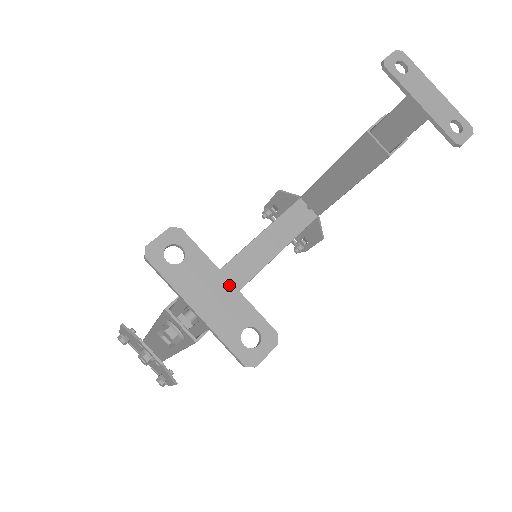
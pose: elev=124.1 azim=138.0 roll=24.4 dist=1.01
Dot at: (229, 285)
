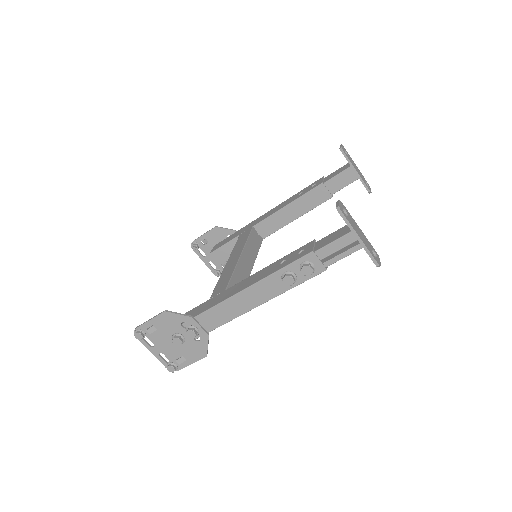
Dot at: (361, 230)
